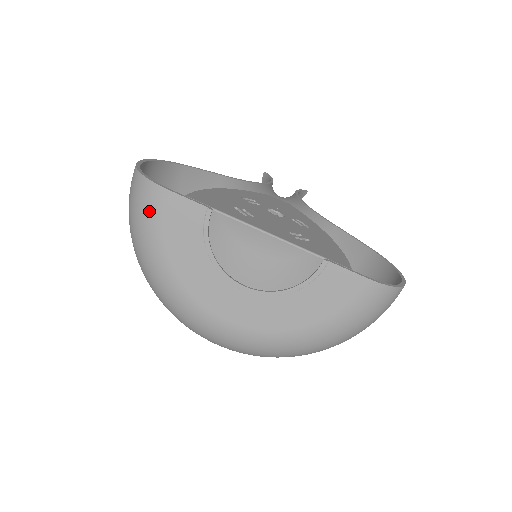
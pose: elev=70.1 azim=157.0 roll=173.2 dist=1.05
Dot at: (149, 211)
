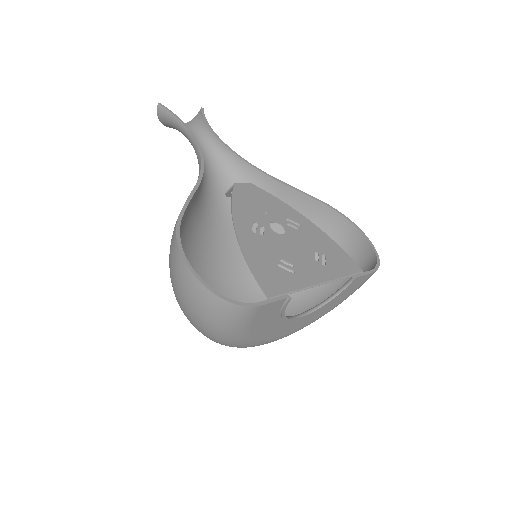
Dot at: (240, 322)
